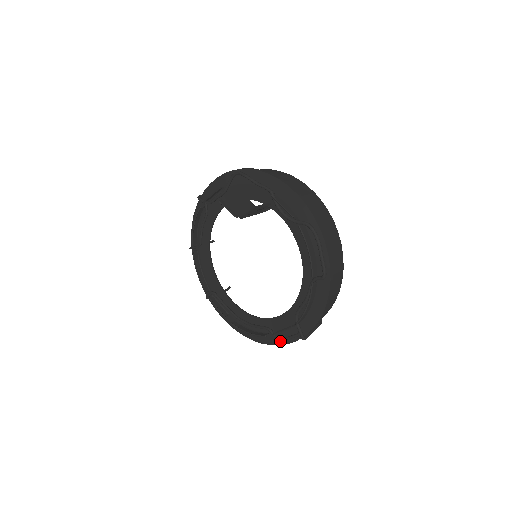
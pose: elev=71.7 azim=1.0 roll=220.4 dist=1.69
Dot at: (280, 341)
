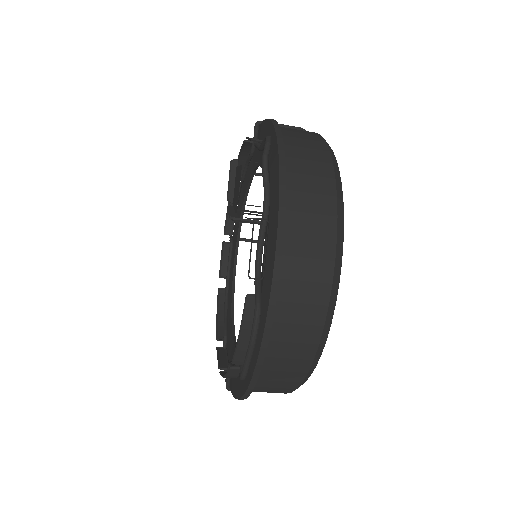
Dot at: occluded
